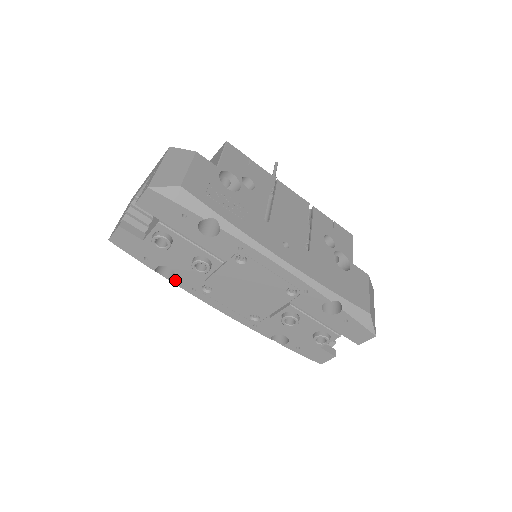
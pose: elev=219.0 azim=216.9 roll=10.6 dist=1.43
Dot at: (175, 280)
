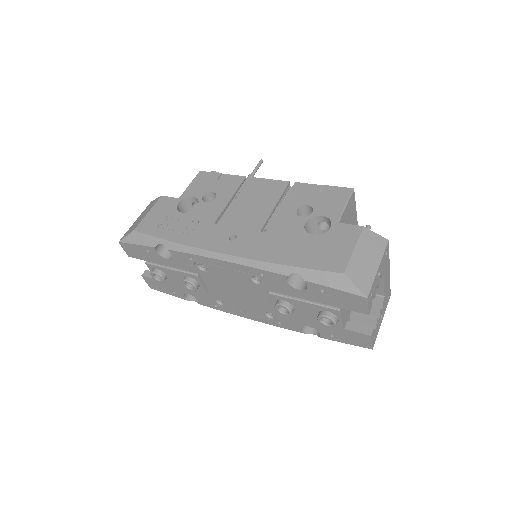
Dot at: (201, 302)
